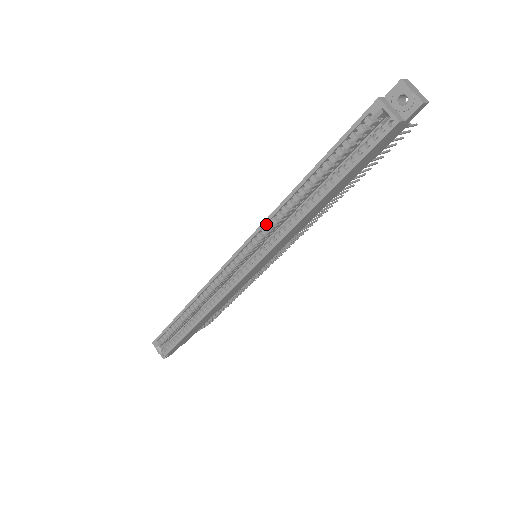
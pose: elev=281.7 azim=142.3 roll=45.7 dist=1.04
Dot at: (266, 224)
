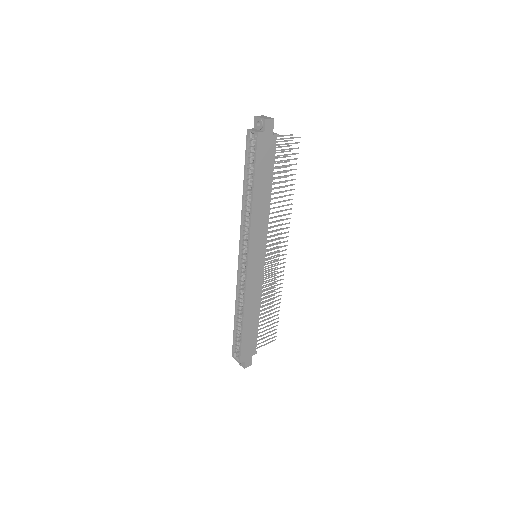
Dot at: (243, 227)
